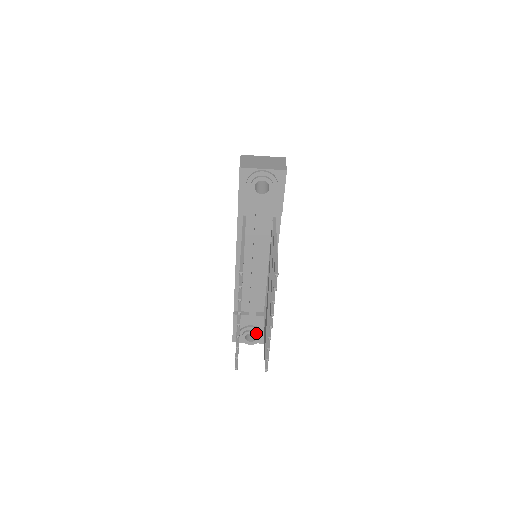
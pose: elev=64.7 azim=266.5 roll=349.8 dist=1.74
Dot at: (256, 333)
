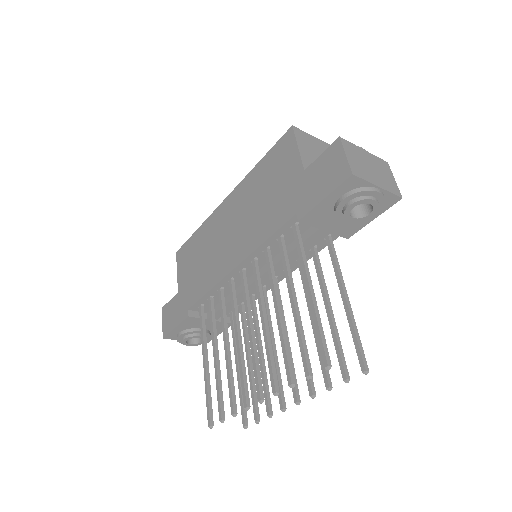
Dot at: occluded
